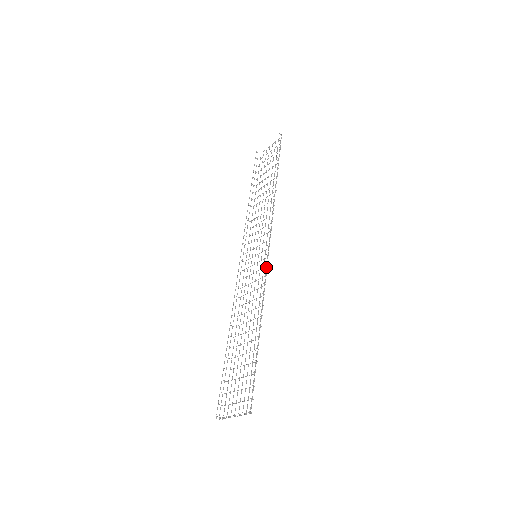
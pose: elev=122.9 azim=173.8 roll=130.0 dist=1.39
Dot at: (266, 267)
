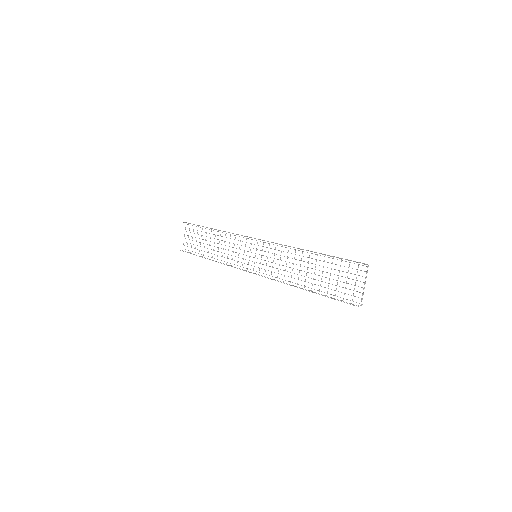
Dot at: occluded
